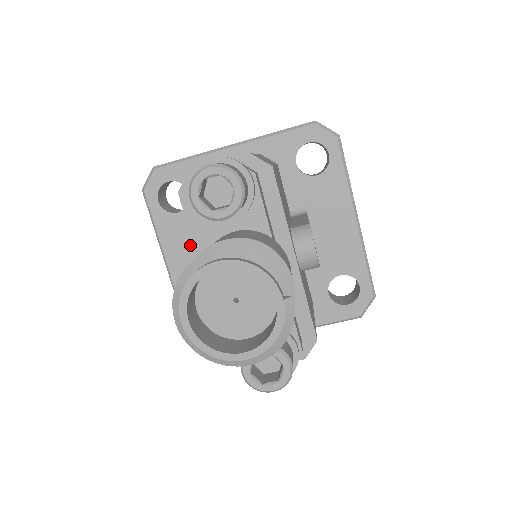
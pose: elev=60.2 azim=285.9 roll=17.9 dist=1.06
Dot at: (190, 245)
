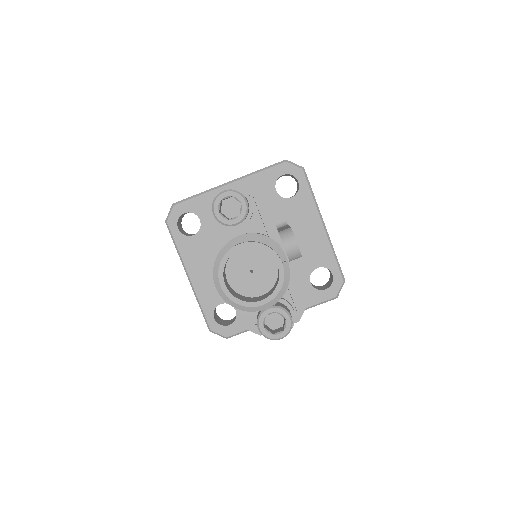
Dot at: (204, 258)
